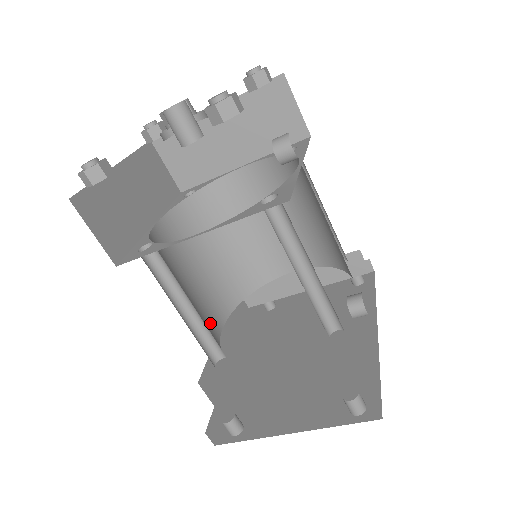
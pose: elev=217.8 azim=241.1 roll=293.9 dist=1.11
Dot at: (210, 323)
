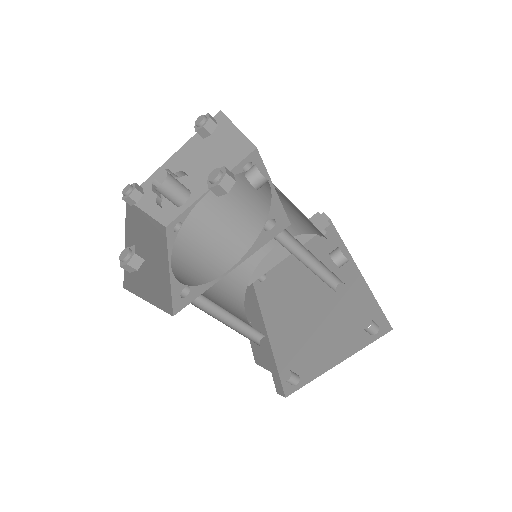
Dot at: (238, 316)
